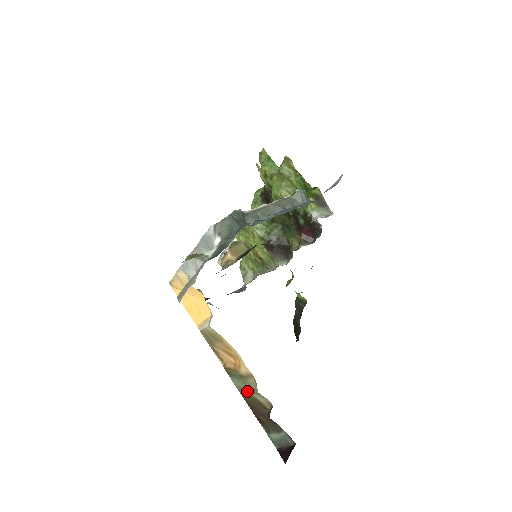
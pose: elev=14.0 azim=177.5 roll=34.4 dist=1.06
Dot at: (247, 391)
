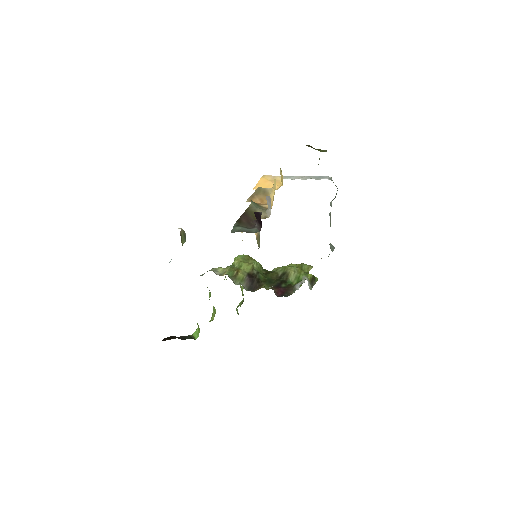
Dot at: (256, 209)
